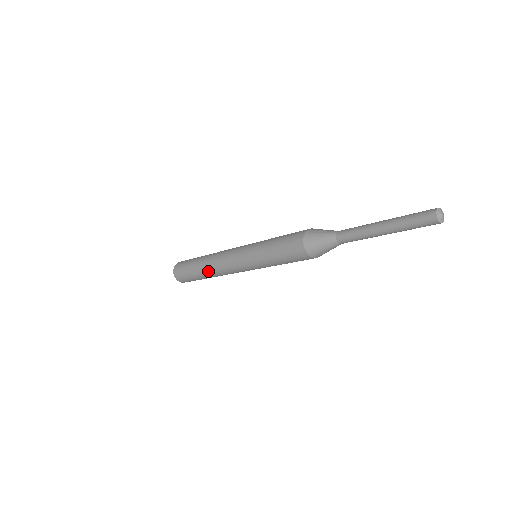
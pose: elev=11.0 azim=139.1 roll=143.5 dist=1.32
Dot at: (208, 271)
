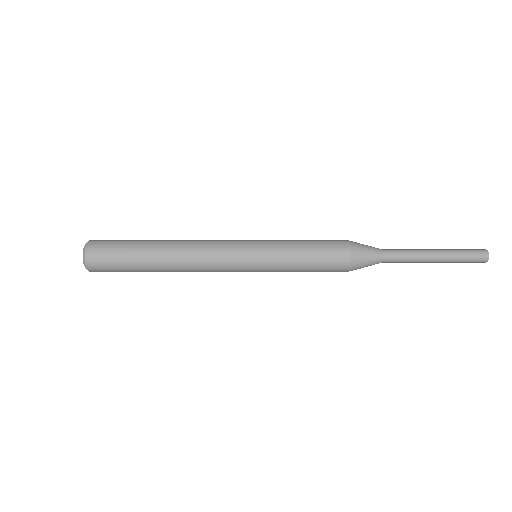
Dot at: (171, 261)
